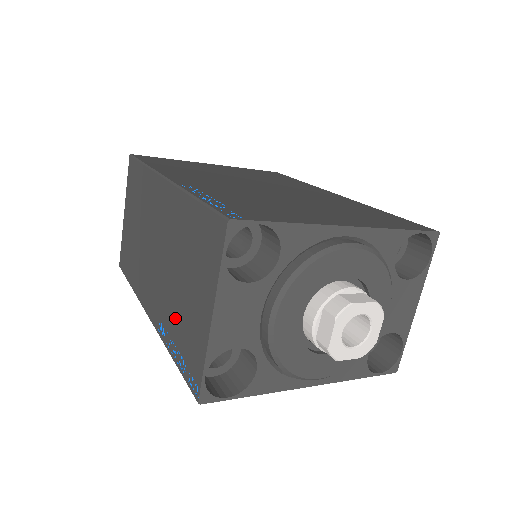
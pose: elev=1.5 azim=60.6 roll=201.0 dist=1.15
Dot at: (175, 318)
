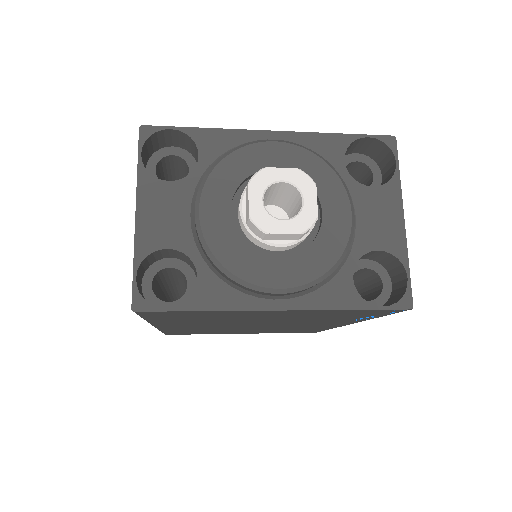
Dot at: occluded
